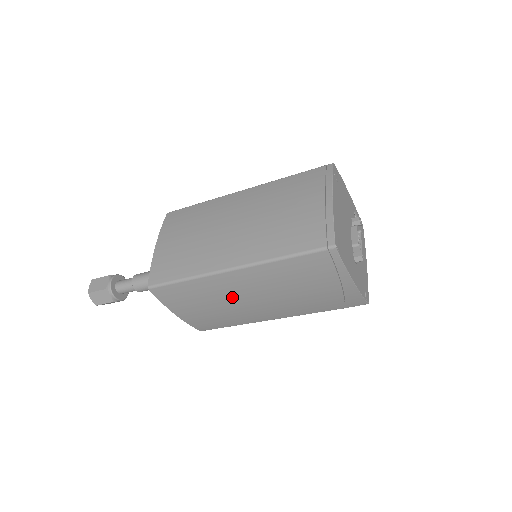
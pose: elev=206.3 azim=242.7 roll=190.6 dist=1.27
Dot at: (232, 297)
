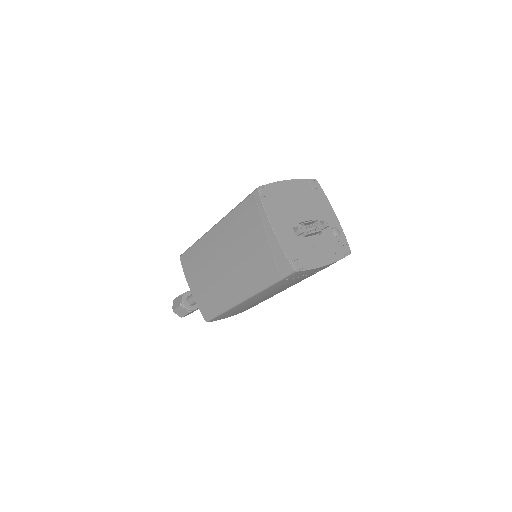
Dot at: (214, 261)
